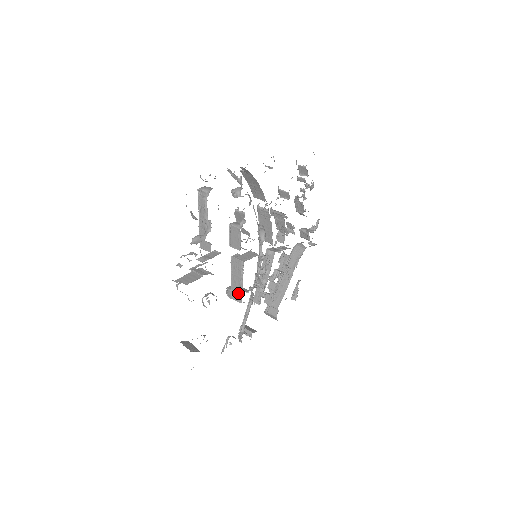
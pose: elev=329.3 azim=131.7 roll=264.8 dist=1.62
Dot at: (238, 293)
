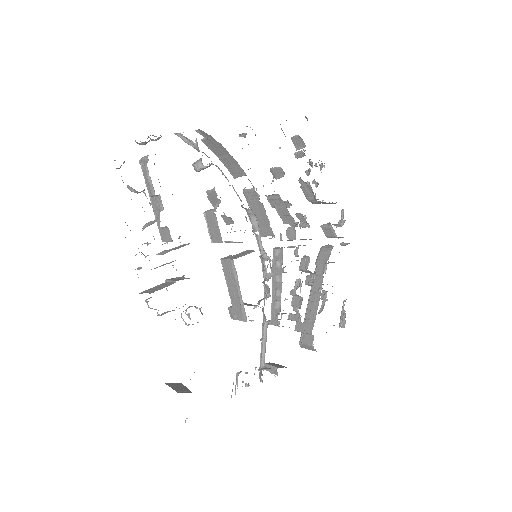
Dot at: (240, 308)
